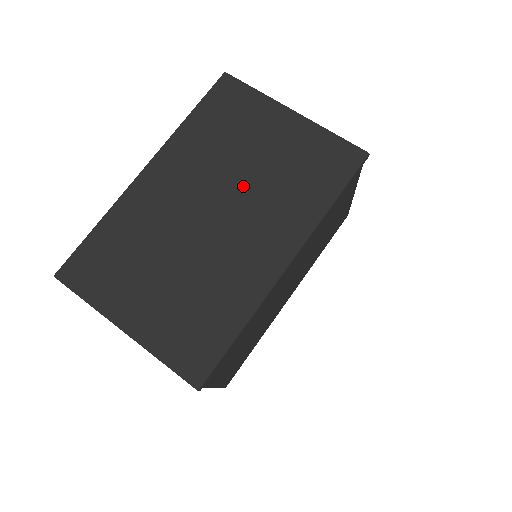
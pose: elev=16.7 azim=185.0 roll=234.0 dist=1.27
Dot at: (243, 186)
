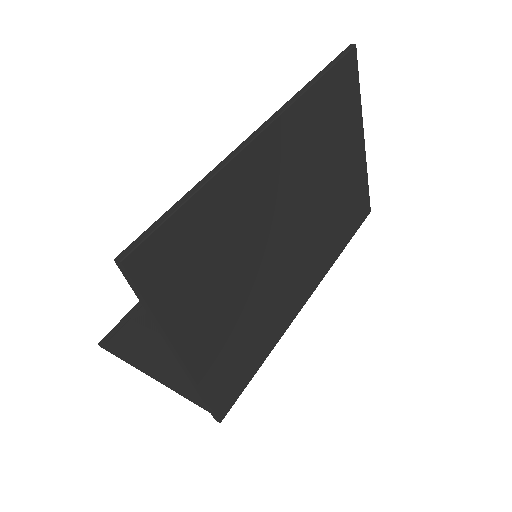
Dot at: (316, 205)
